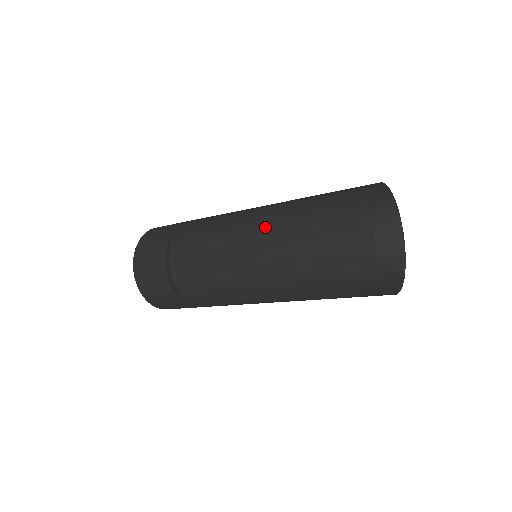
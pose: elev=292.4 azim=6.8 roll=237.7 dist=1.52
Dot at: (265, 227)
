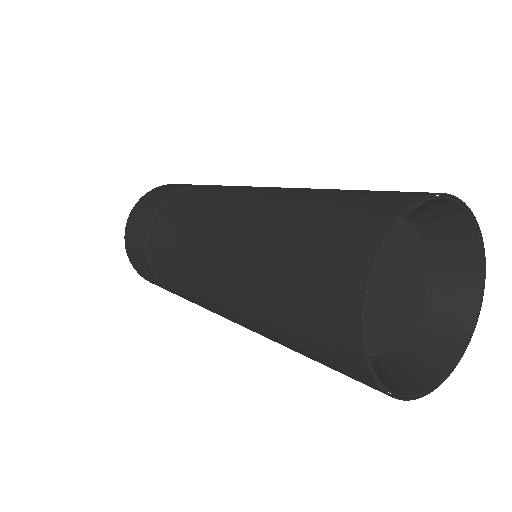
Dot at: (276, 191)
